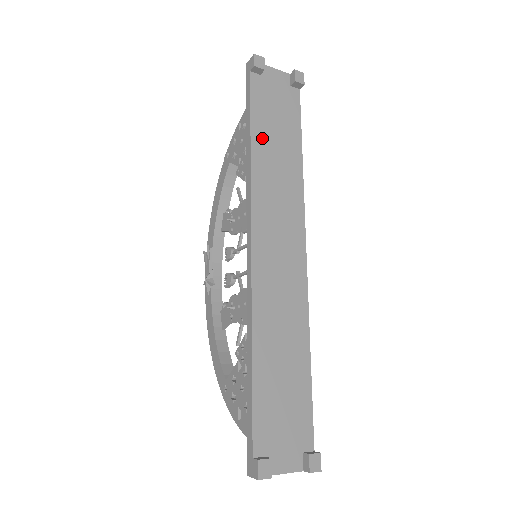
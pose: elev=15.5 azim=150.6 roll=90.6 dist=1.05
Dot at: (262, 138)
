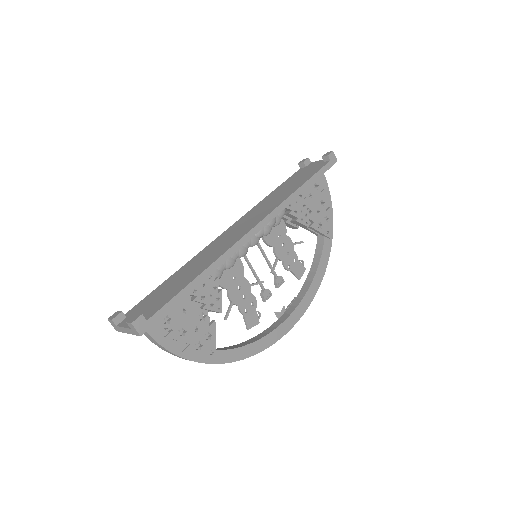
Dot at: (279, 190)
